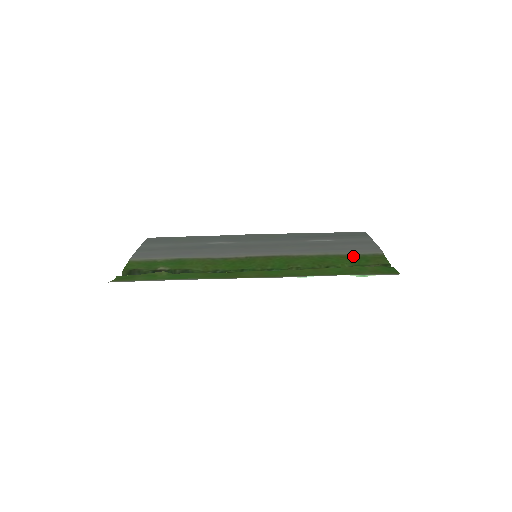
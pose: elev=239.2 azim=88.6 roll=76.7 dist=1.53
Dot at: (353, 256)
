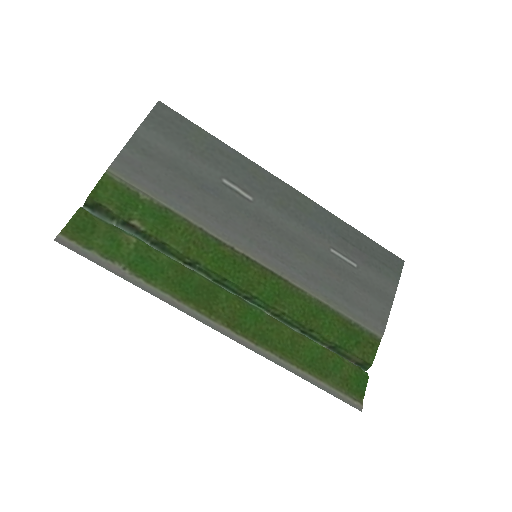
Dot at: (350, 325)
